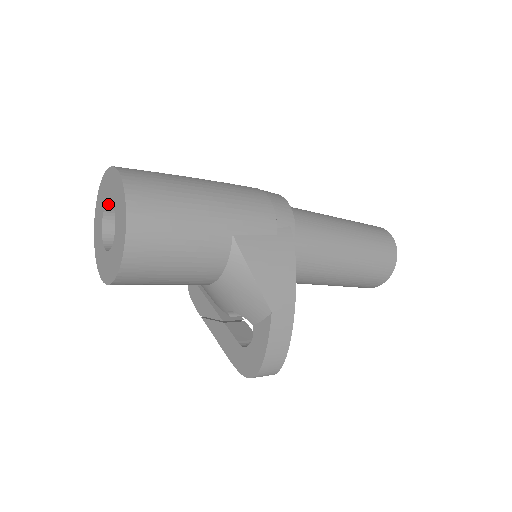
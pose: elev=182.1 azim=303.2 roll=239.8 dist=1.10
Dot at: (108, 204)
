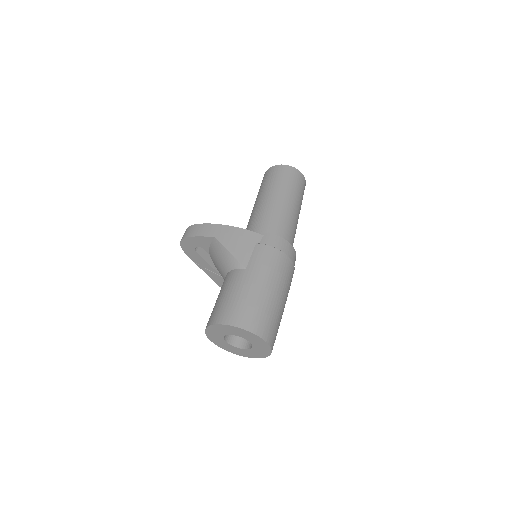
Dot at: (238, 335)
